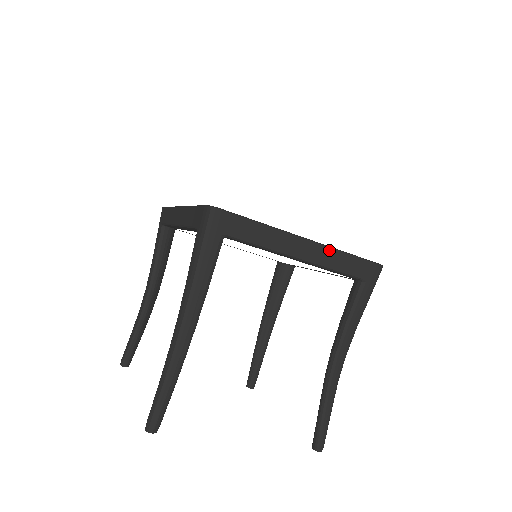
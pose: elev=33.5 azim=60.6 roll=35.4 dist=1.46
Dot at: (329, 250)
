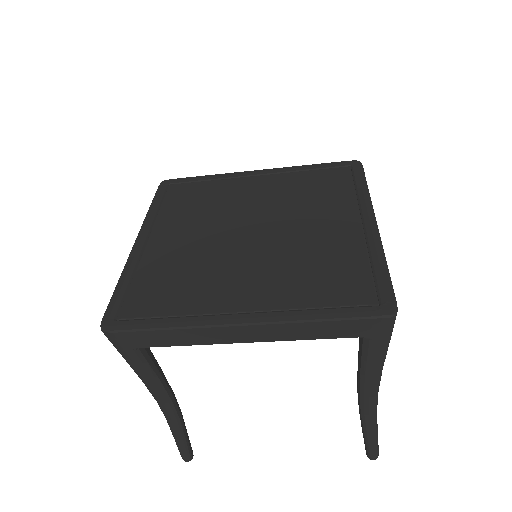
Dot at: (284, 326)
